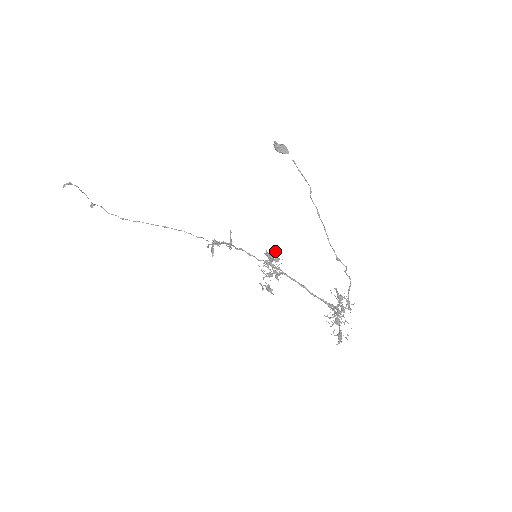
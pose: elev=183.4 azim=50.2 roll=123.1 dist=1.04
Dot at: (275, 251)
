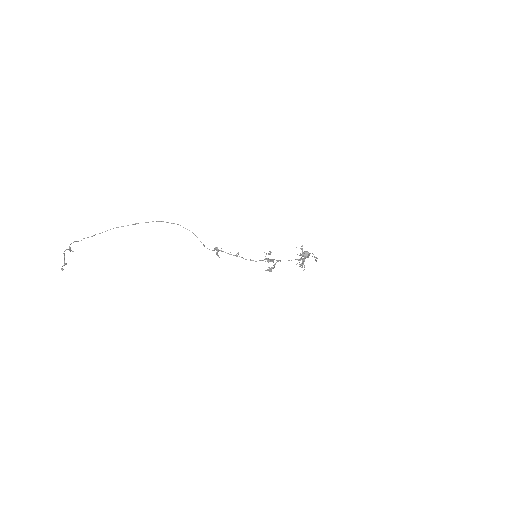
Dot at: occluded
